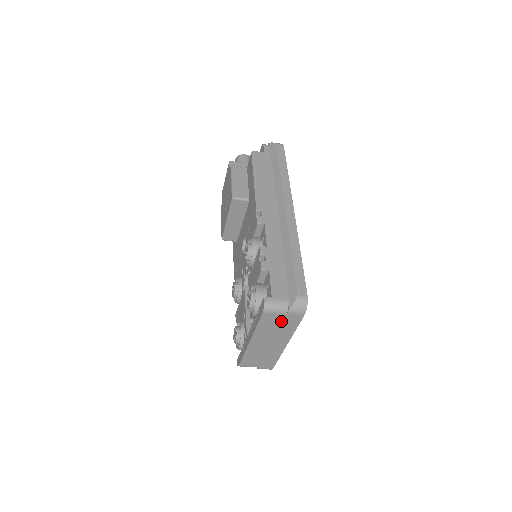
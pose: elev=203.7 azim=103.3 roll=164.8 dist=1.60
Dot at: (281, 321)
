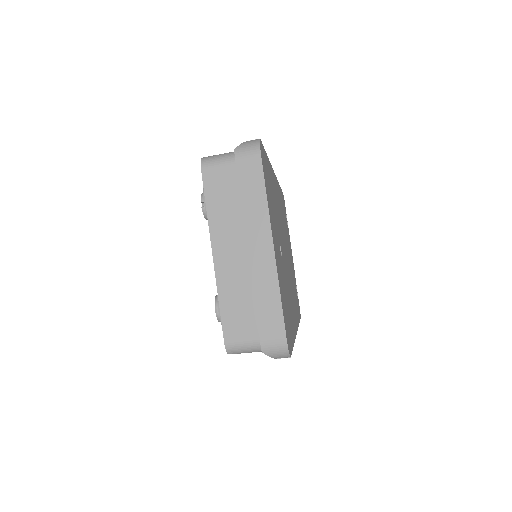
Dot at: (235, 182)
